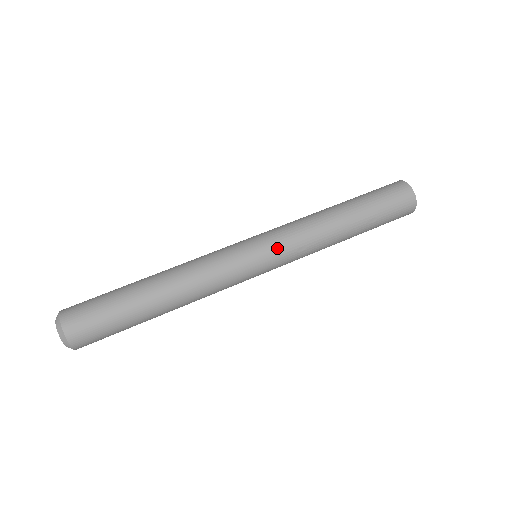
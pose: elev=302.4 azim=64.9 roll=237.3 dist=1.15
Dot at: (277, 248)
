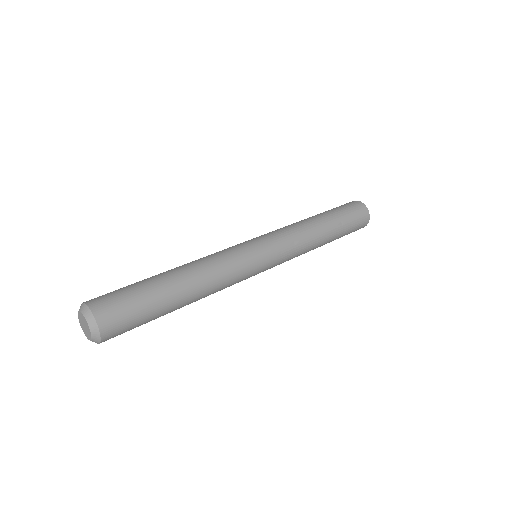
Dot at: (274, 241)
